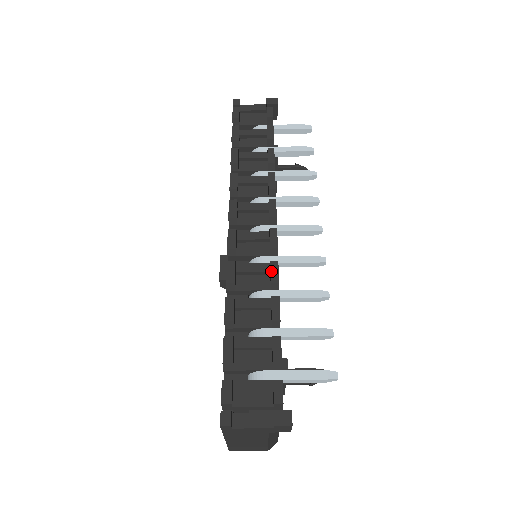
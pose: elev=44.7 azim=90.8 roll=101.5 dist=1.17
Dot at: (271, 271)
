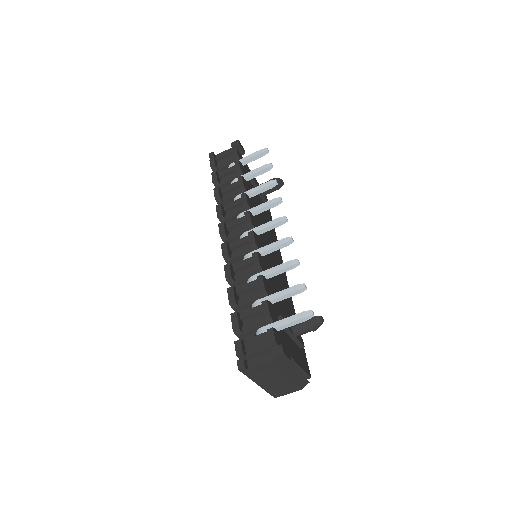
Dot at: (253, 260)
